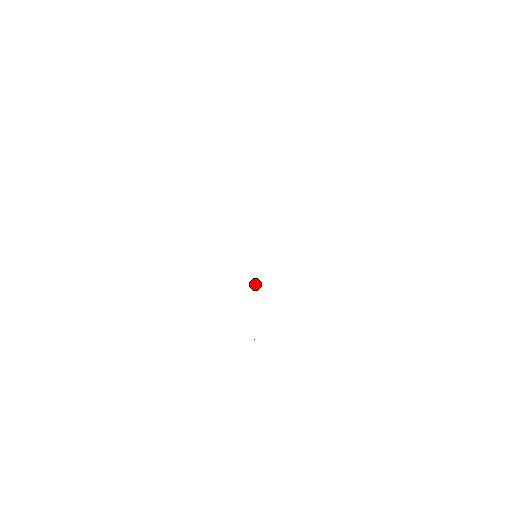
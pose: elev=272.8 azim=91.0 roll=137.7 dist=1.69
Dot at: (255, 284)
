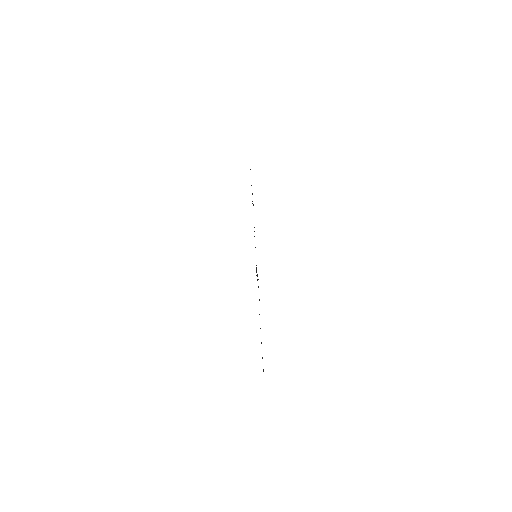
Dot at: occluded
